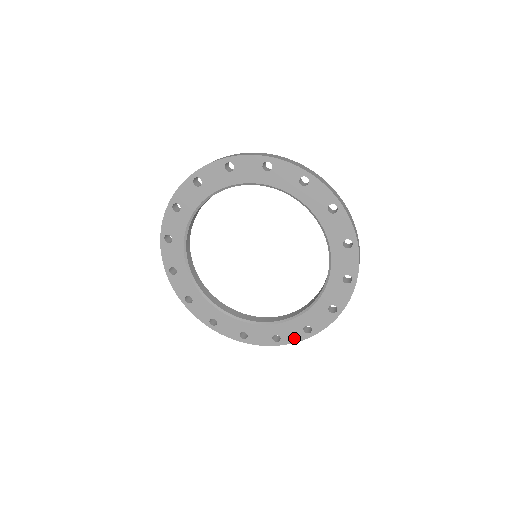
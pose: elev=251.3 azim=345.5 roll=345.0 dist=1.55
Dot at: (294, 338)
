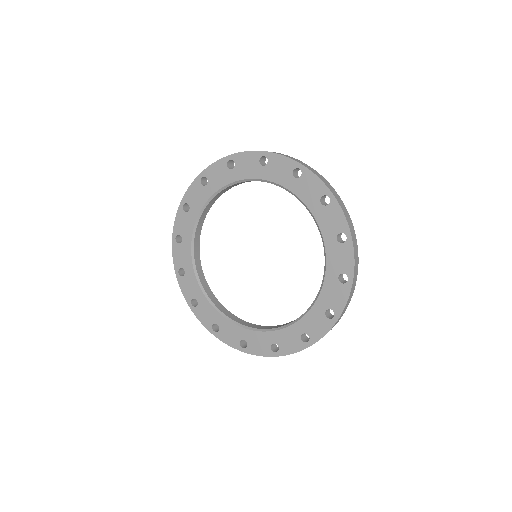
Dot at: (292, 348)
